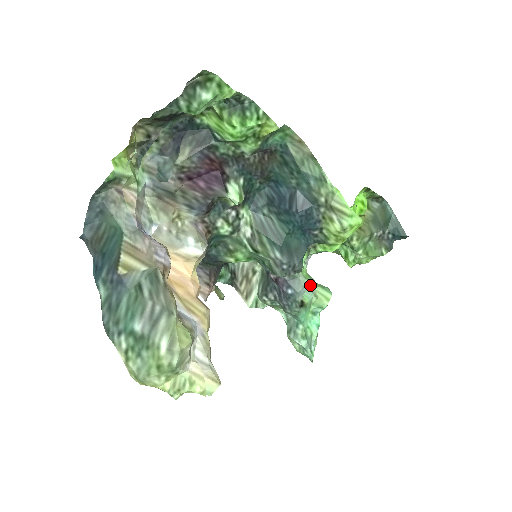
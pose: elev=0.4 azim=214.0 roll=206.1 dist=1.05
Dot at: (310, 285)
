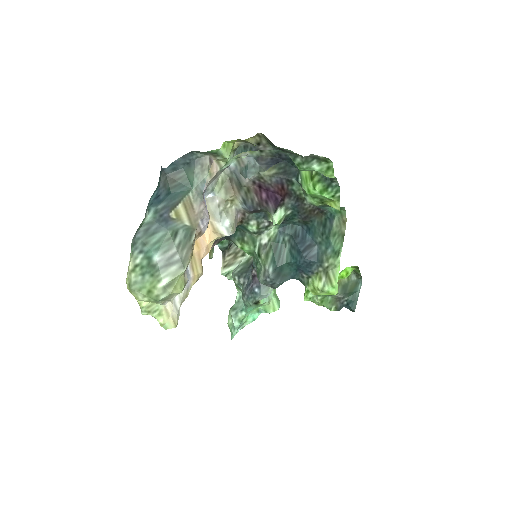
Dot at: (271, 293)
